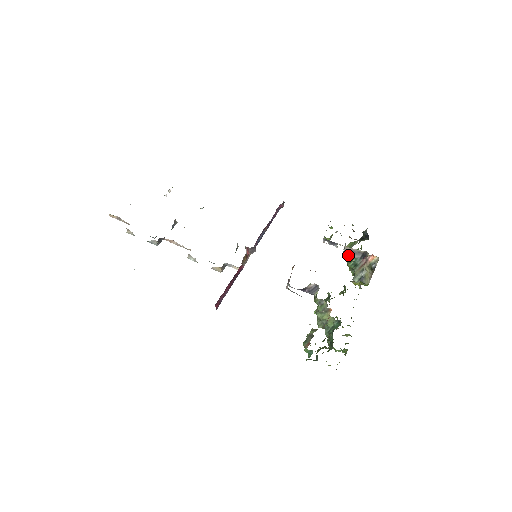
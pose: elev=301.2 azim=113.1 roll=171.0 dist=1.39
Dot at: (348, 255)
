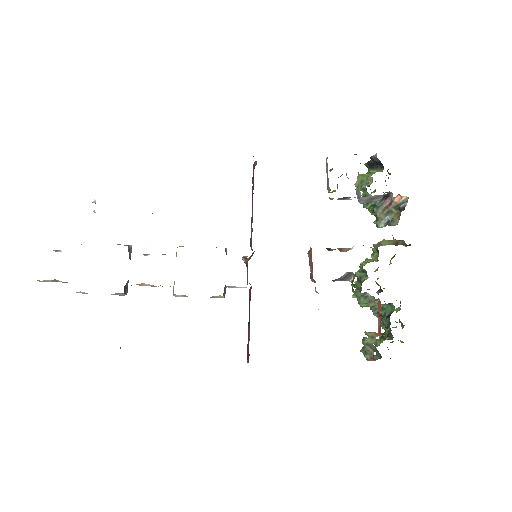
Dot at: (365, 202)
